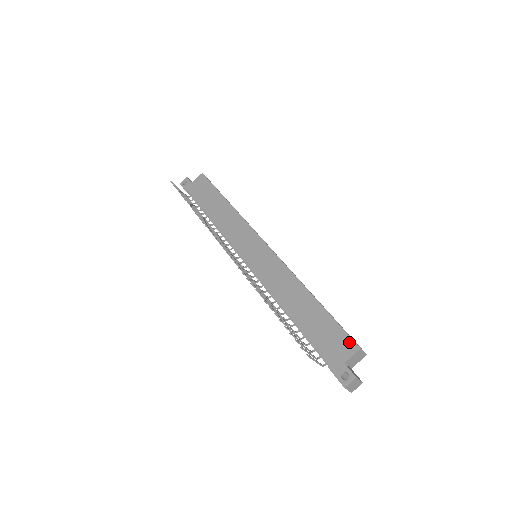
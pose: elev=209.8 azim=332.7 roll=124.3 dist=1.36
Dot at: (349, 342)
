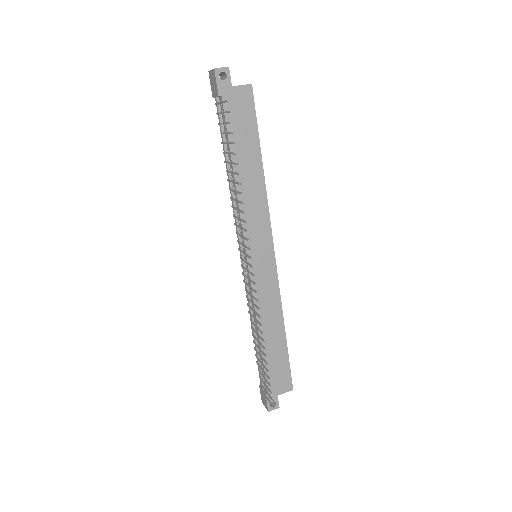
Dot at: (289, 383)
